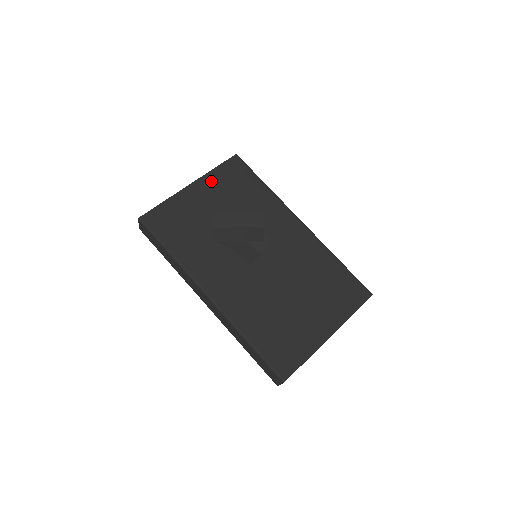
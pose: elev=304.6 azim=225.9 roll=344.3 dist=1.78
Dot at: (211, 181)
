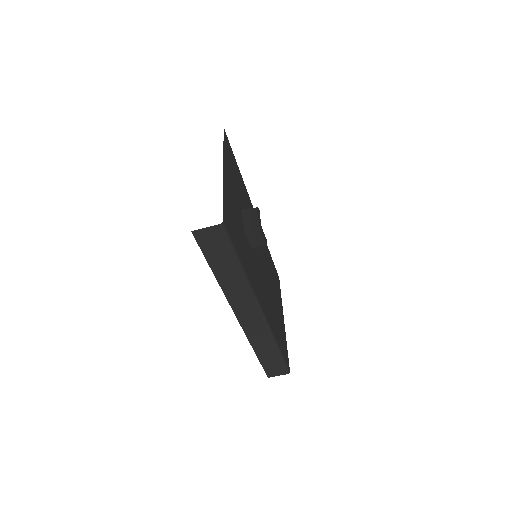
Dot at: (227, 164)
